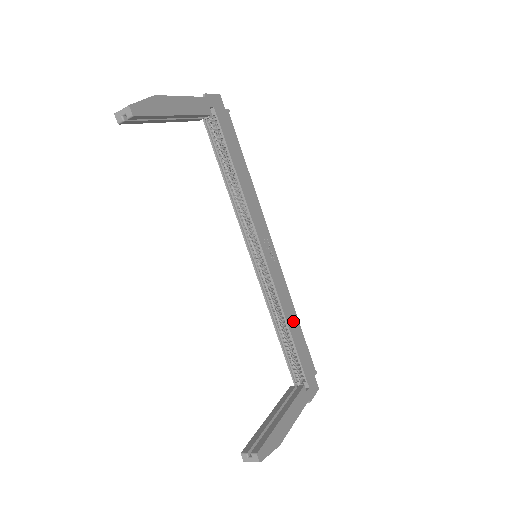
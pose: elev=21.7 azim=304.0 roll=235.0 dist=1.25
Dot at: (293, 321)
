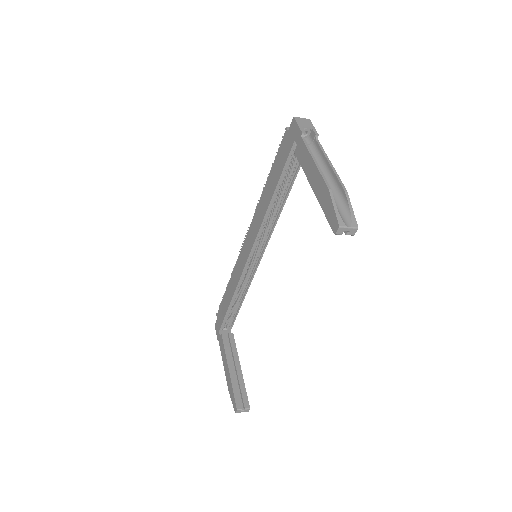
Dot at: occluded
